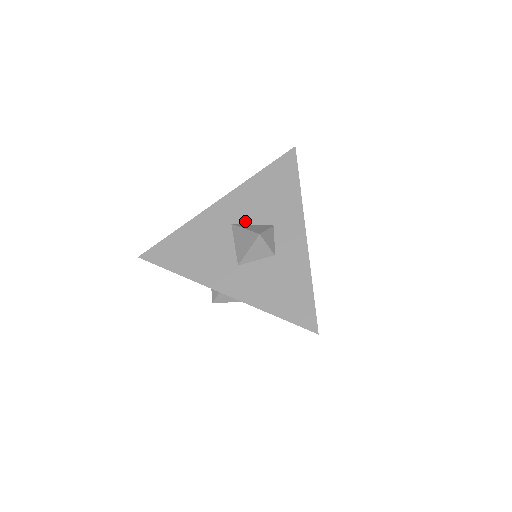
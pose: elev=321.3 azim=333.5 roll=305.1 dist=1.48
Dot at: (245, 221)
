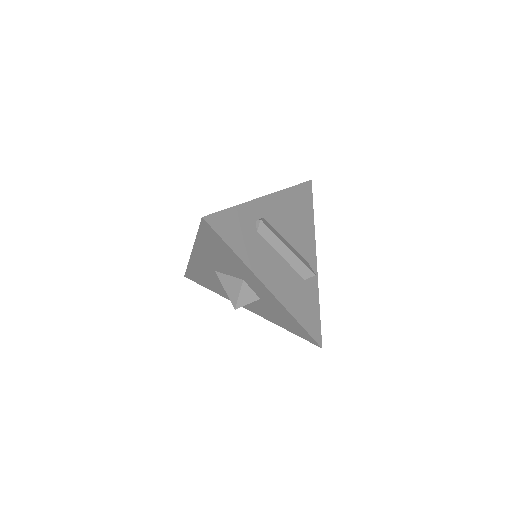
Dot at: (222, 272)
